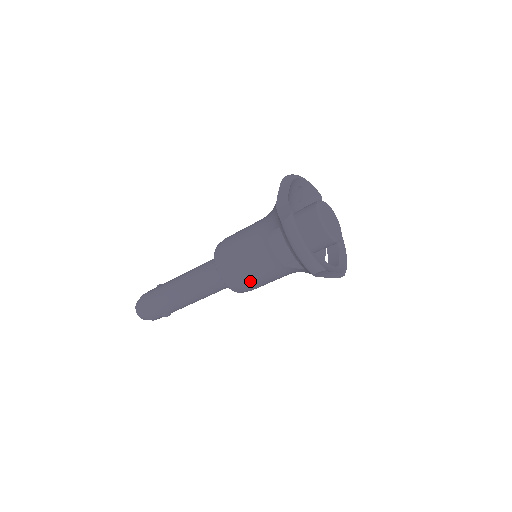
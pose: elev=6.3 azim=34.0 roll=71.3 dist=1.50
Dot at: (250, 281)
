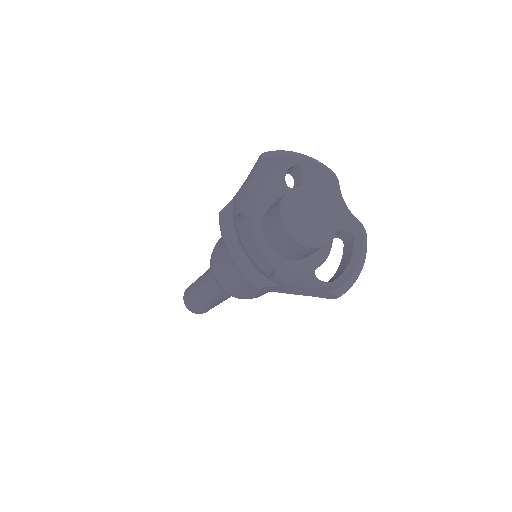
Dot at: (235, 286)
